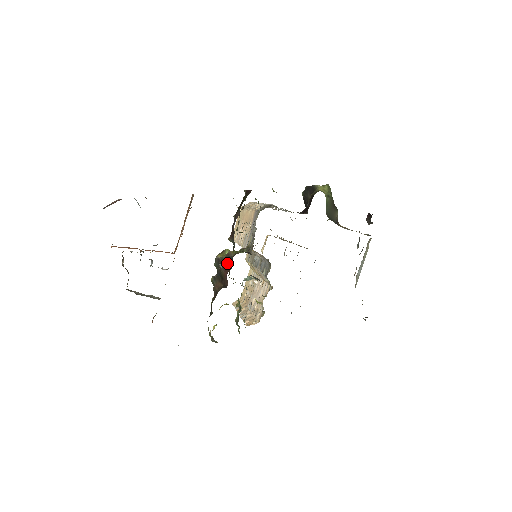
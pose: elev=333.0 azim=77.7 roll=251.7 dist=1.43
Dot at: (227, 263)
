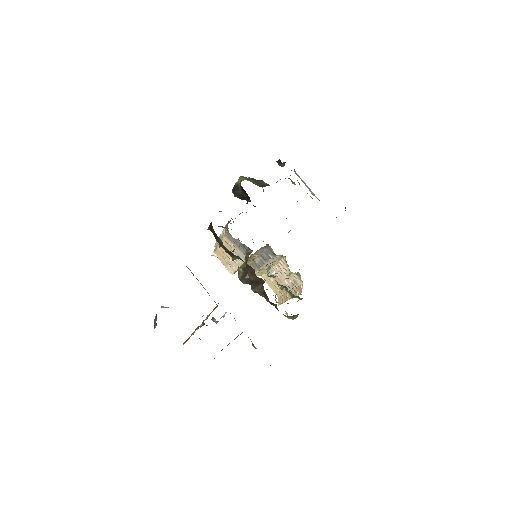
Dot at: (248, 272)
